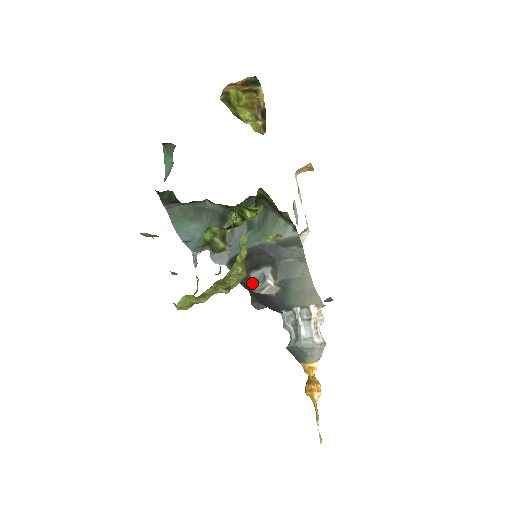
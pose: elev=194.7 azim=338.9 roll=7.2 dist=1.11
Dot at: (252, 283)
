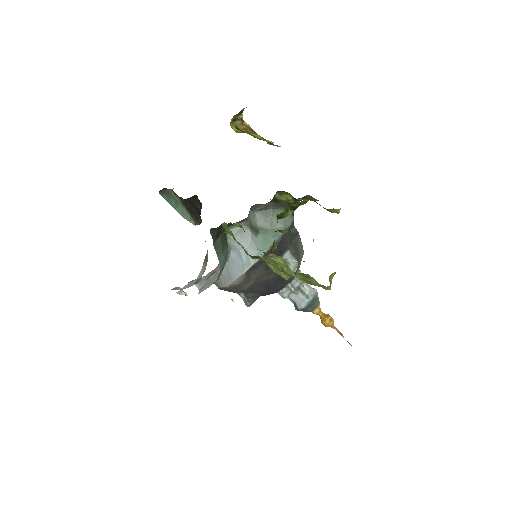
Dot at: occluded
